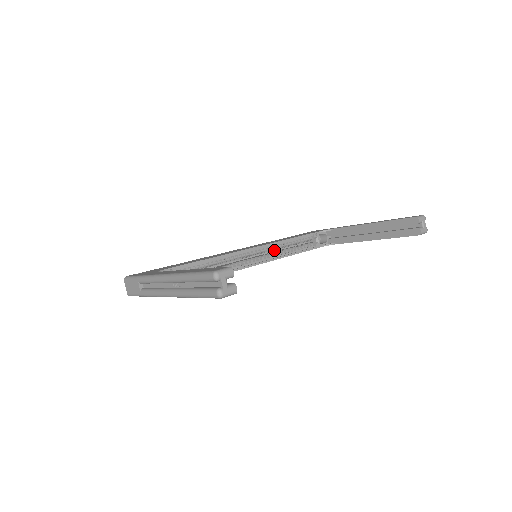
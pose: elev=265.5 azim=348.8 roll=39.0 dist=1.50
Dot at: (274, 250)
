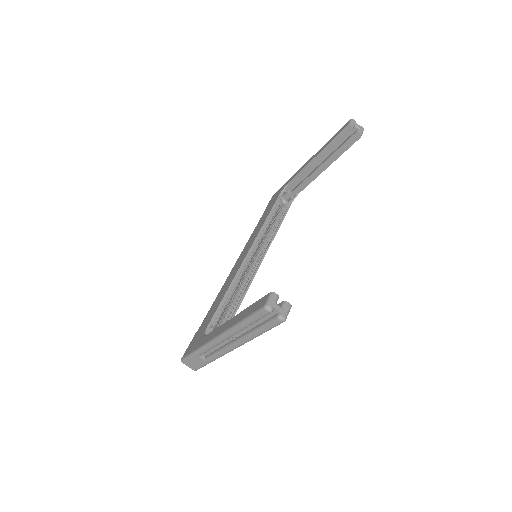
Dot at: occluded
